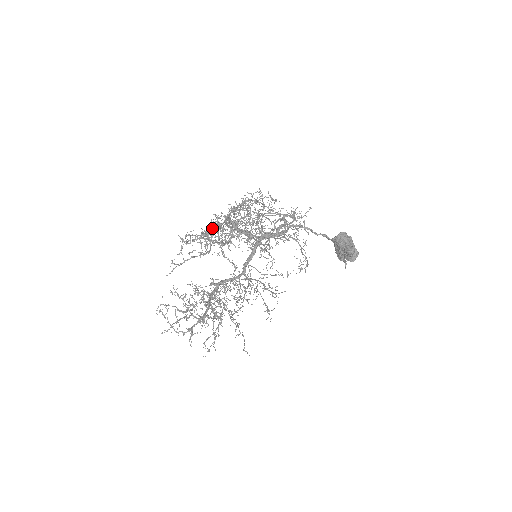
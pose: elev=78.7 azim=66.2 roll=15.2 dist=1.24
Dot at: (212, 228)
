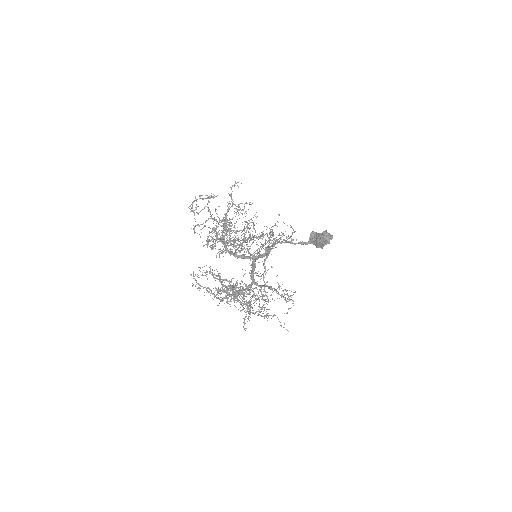
Dot at: (213, 230)
